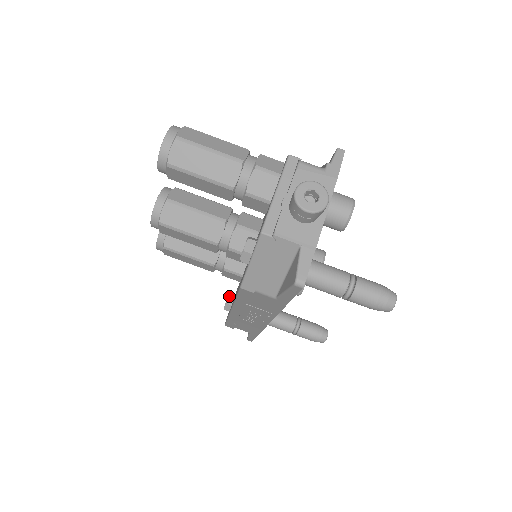
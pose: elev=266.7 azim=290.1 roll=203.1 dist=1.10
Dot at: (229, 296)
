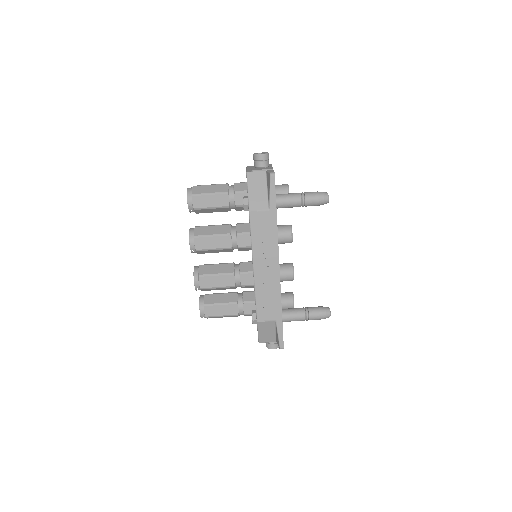
Dot at: (252, 311)
